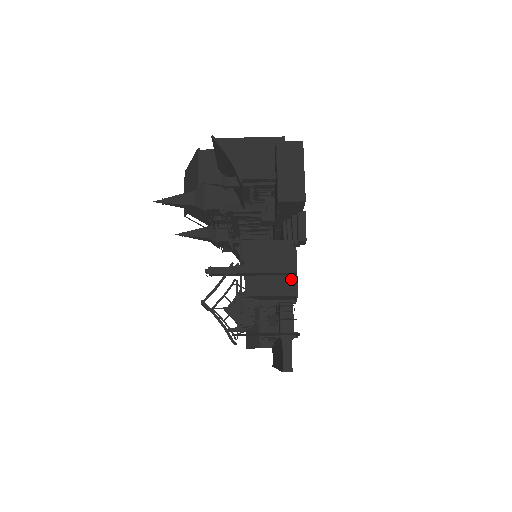
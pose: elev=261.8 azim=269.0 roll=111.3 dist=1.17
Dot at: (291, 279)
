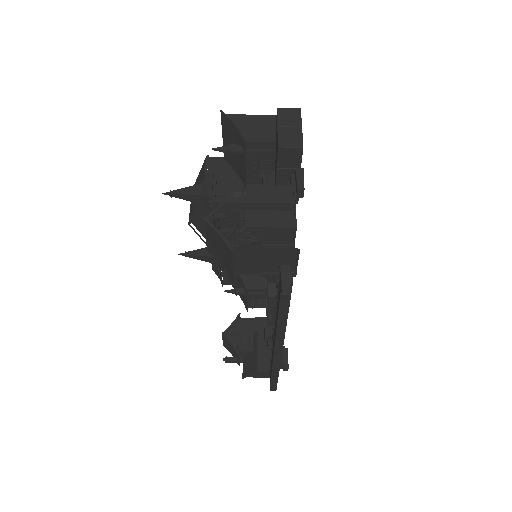
Dot at: (290, 215)
